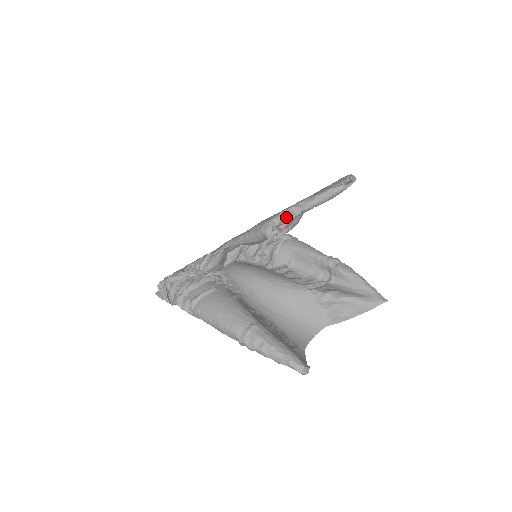
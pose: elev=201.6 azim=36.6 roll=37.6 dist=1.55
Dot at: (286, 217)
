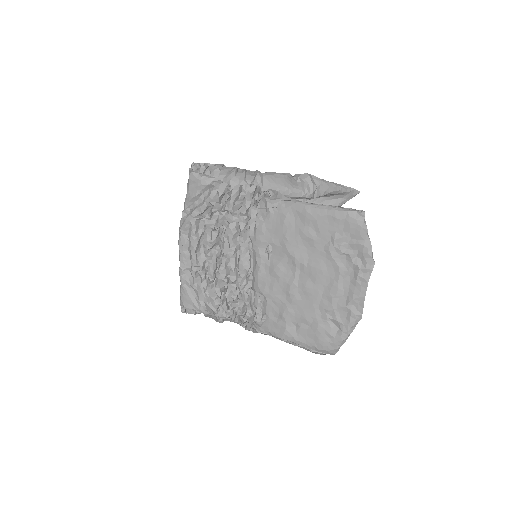
Dot at: (345, 340)
